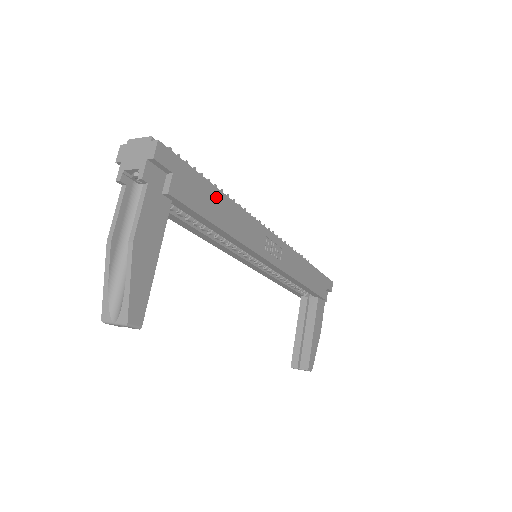
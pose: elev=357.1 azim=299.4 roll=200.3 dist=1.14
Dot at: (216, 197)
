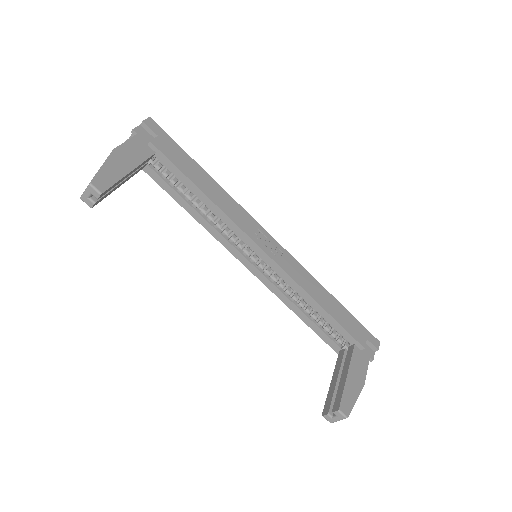
Dot at: (199, 171)
